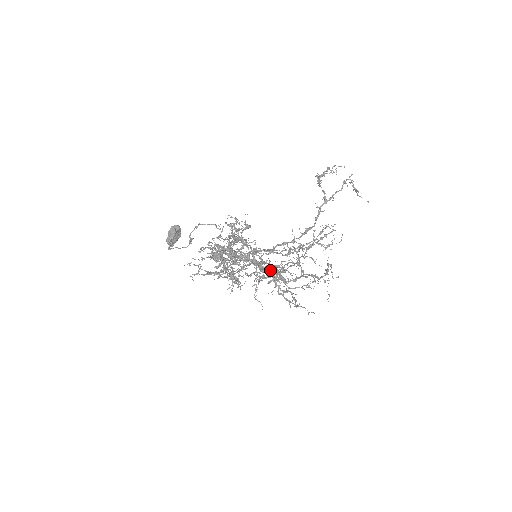
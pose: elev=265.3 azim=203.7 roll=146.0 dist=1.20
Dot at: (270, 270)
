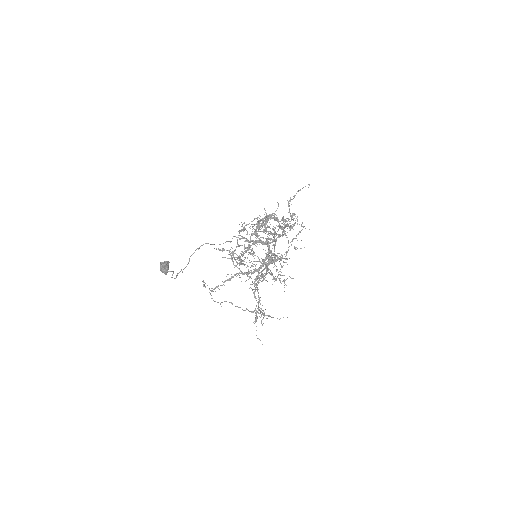
Dot at: (275, 256)
